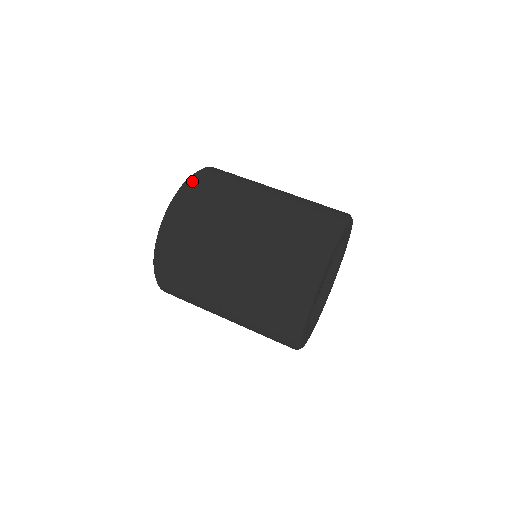
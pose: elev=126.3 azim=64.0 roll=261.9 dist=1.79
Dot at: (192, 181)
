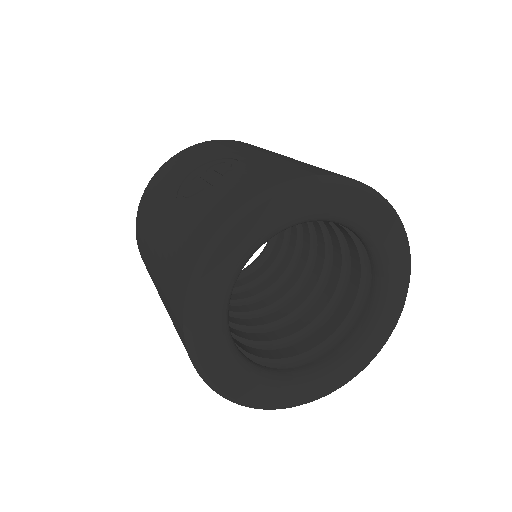
Dot at: occluded
